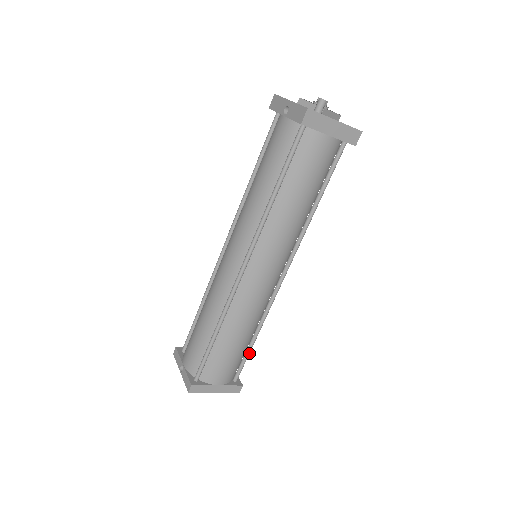
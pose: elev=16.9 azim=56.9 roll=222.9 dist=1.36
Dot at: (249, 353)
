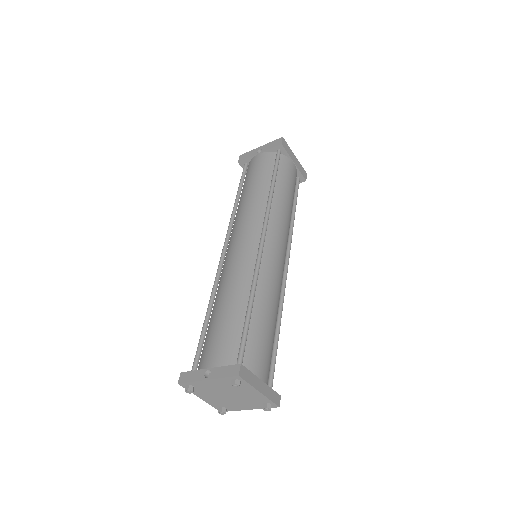
Dot at: (276, 351)
